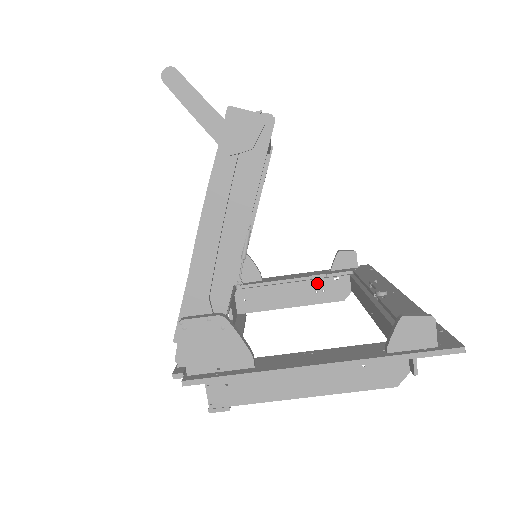
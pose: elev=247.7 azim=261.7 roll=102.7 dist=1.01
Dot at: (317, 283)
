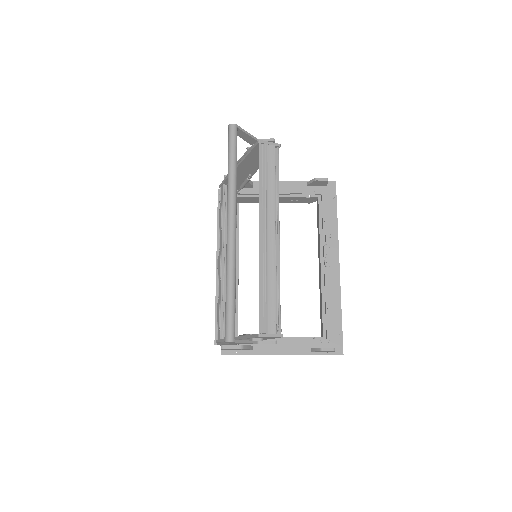
Dot at: (294, 198)
